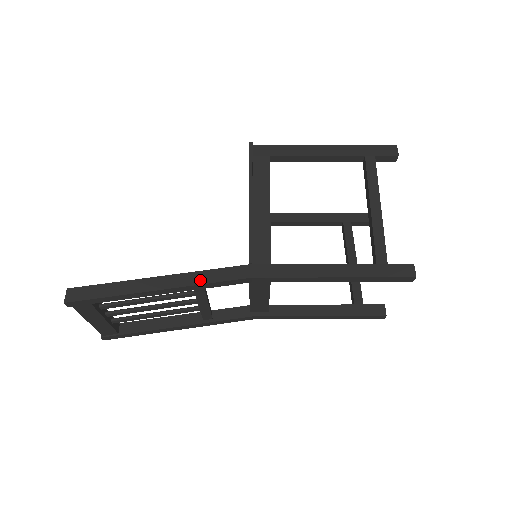
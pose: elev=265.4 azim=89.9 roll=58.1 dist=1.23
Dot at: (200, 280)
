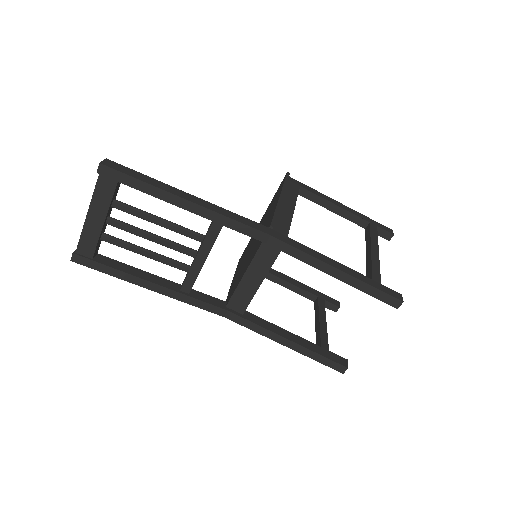
Dot at: (226, 214)
